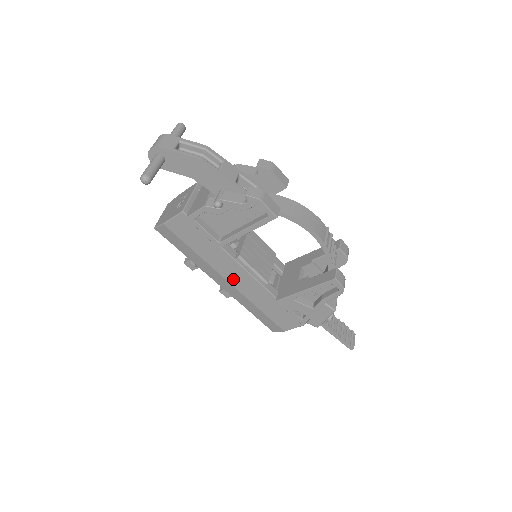
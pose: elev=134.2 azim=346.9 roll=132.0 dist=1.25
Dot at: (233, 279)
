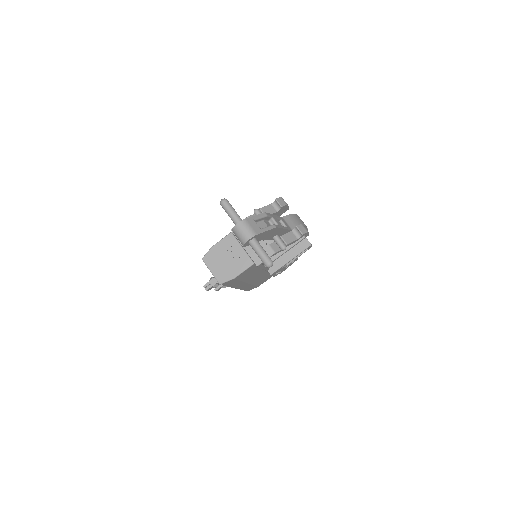
Dot at: (252, 280)
